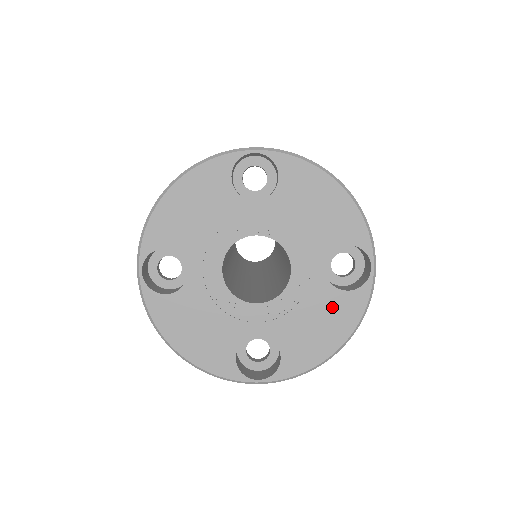
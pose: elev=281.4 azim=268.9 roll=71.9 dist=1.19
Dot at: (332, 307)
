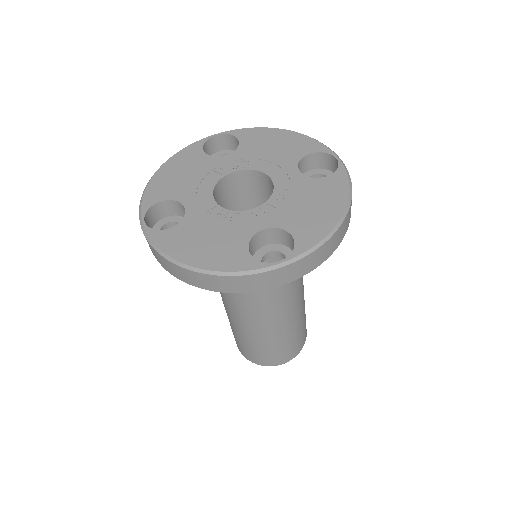
Dot at: (319, 190)
